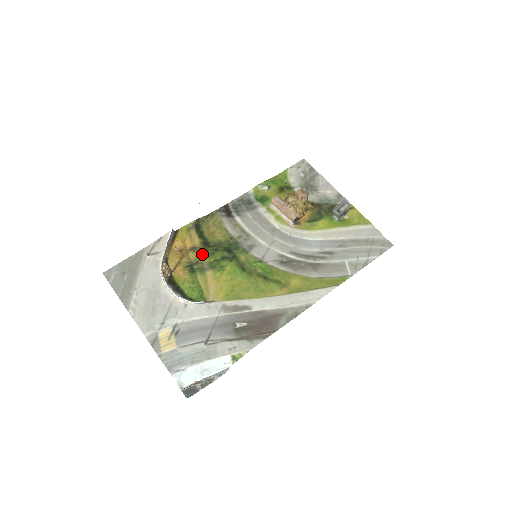
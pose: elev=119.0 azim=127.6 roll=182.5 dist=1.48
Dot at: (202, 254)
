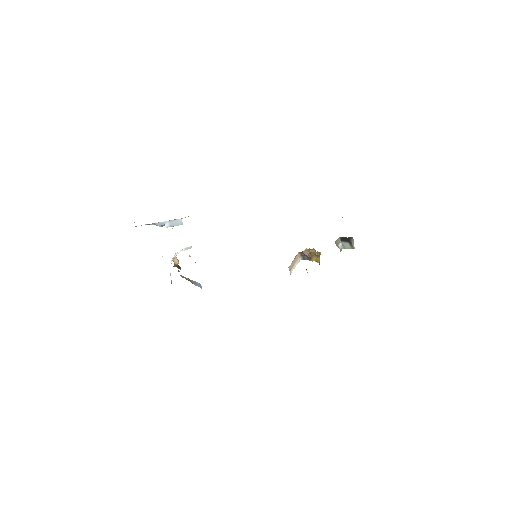
Dot at: occluded
